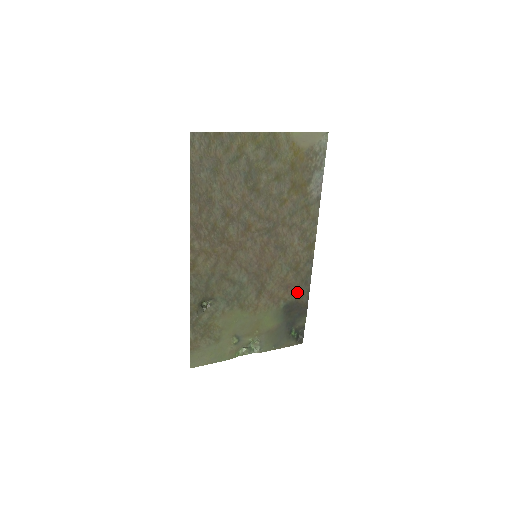
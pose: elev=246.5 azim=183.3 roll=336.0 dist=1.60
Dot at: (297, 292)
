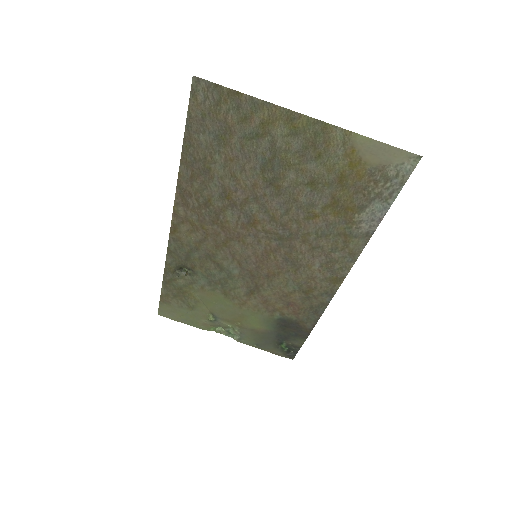
Dot at: (301, 314)
